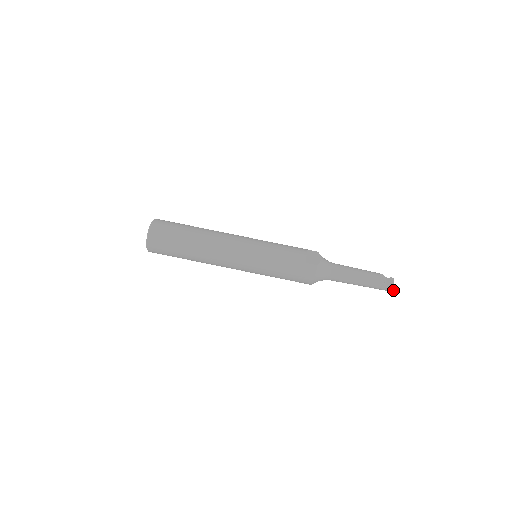
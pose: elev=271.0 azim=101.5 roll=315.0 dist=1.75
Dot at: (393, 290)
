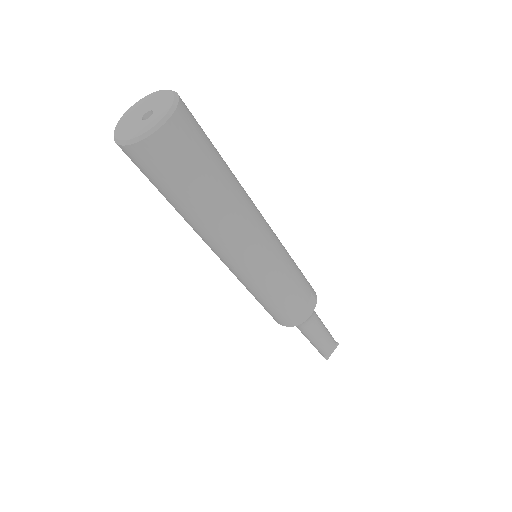
Dot at: (326, 359)
